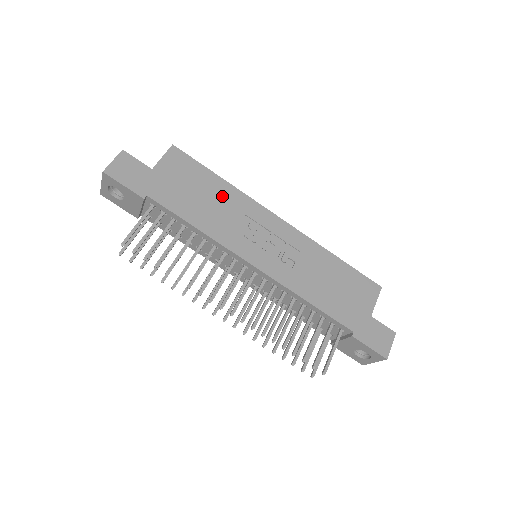
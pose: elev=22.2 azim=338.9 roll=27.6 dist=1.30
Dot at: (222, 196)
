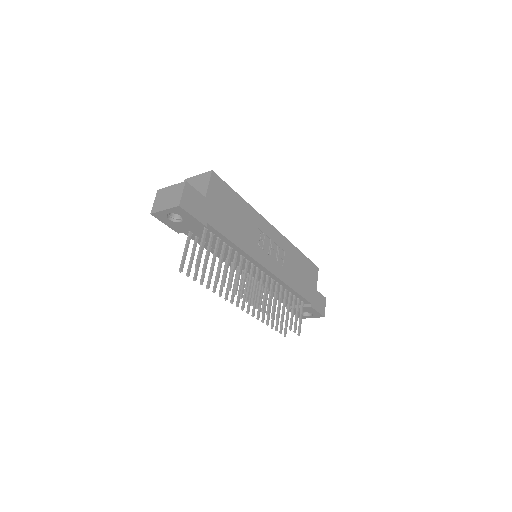
Dot at: (245, 214)
